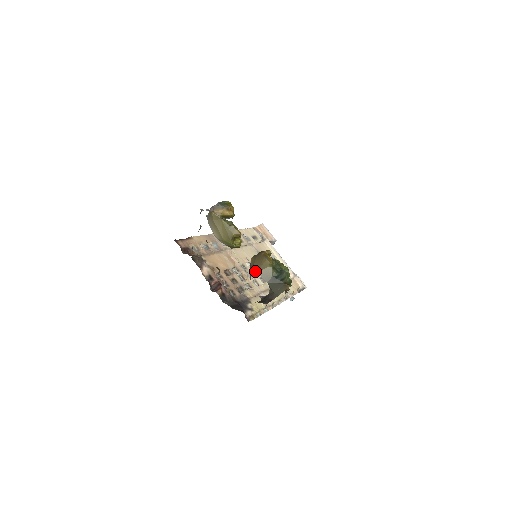
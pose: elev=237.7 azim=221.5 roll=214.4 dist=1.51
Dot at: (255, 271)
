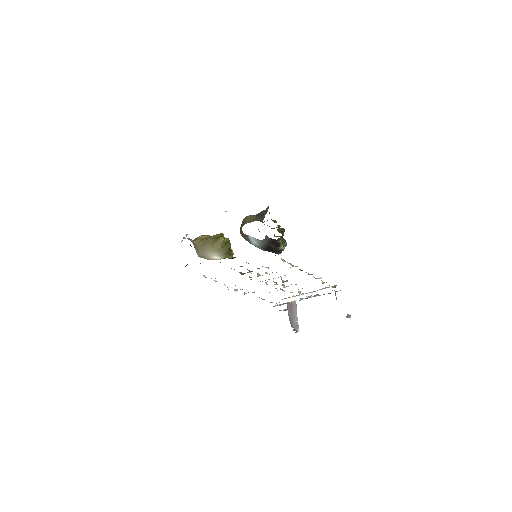
Dot at: (243, 225)
